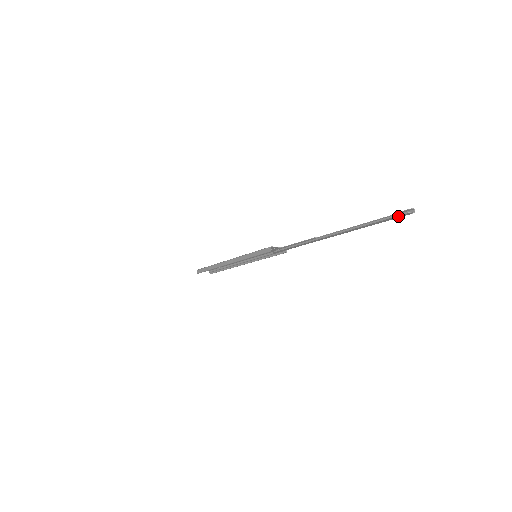
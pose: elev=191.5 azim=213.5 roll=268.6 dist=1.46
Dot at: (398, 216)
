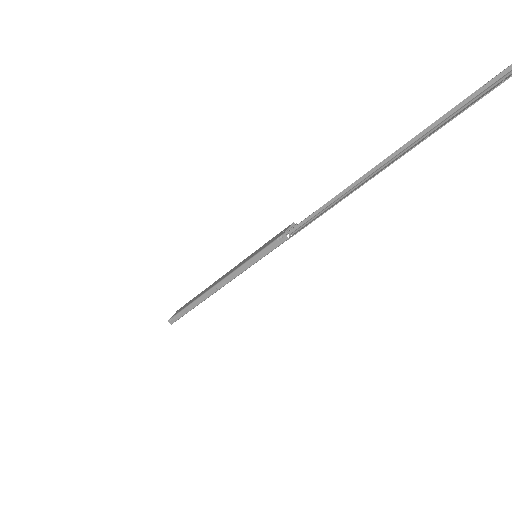
Dot at: (502, 82)
